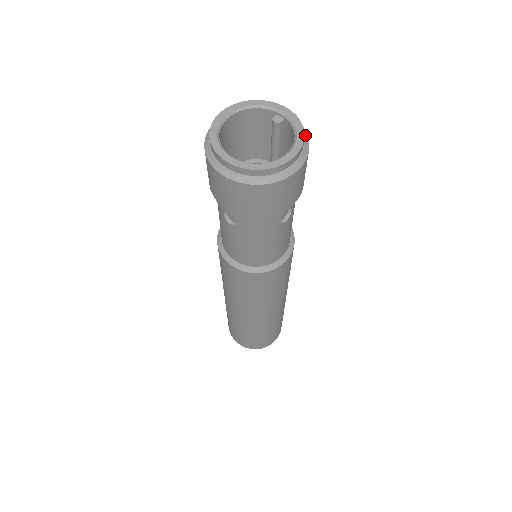
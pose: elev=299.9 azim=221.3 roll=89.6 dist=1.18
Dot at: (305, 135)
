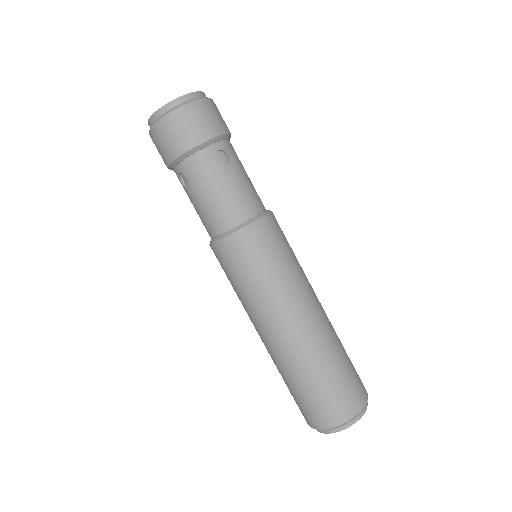
Dot at: occluded
